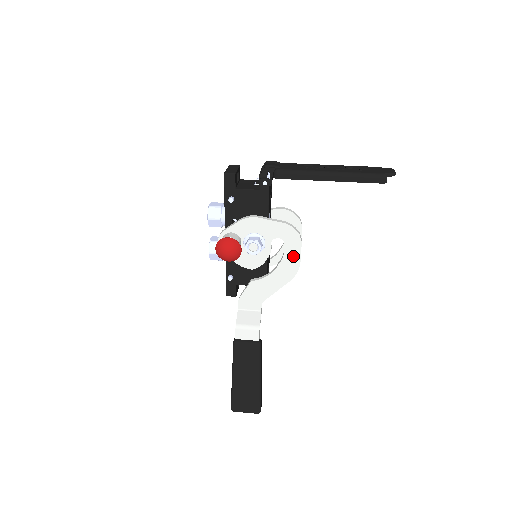
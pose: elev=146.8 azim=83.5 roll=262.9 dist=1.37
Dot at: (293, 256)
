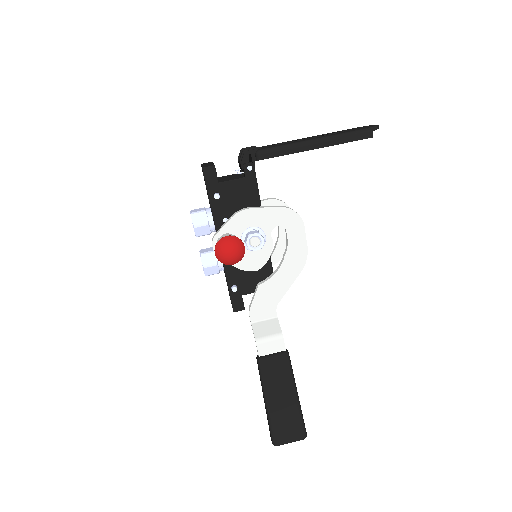
Dot at: (298, 242)
